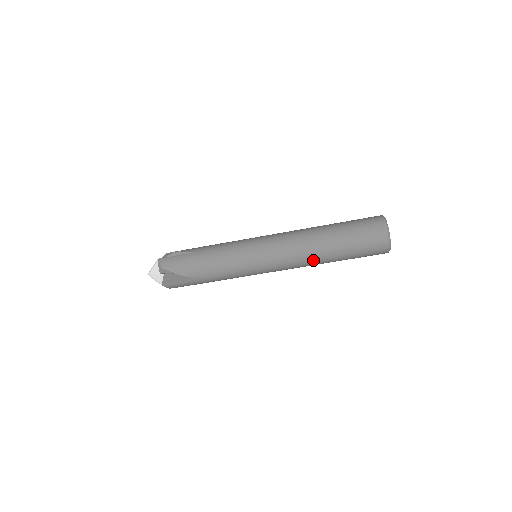
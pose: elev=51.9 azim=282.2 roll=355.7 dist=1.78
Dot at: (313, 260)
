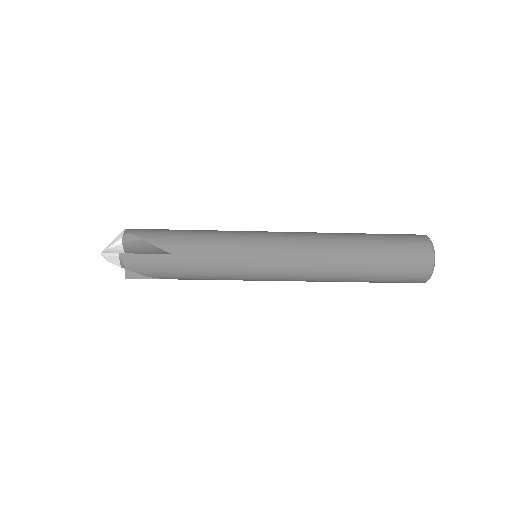
Dot at: occluded
